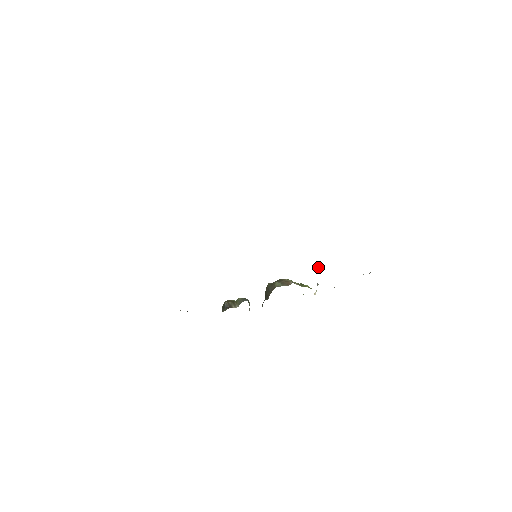
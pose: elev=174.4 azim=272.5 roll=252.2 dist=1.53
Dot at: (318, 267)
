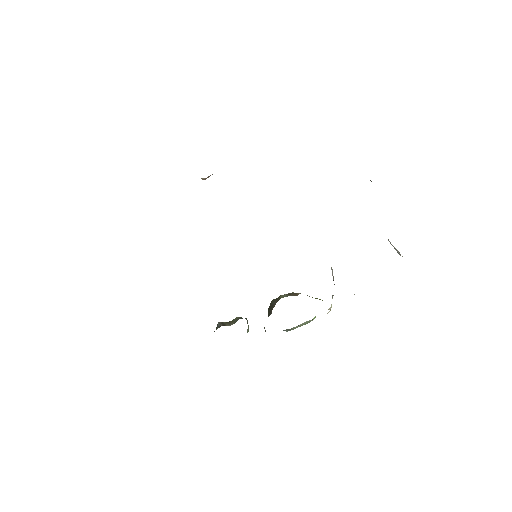
Dot at: (332, 273)
